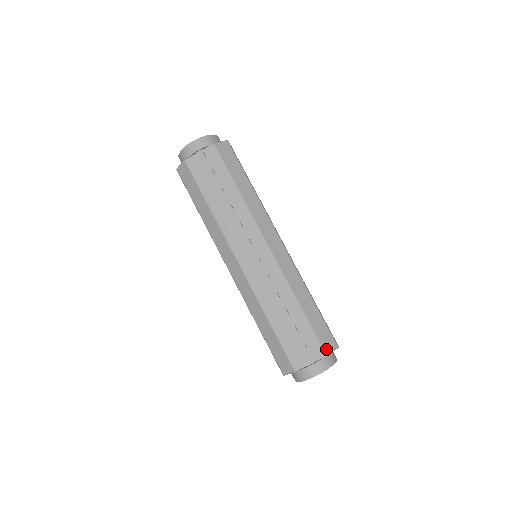
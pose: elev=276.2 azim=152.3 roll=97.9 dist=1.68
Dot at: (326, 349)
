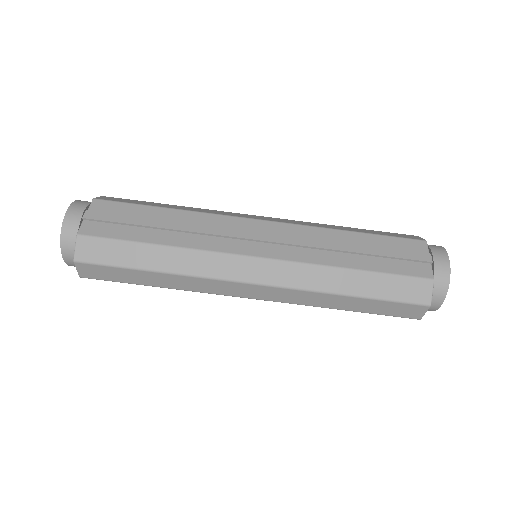
Dot at: (417, 239)
